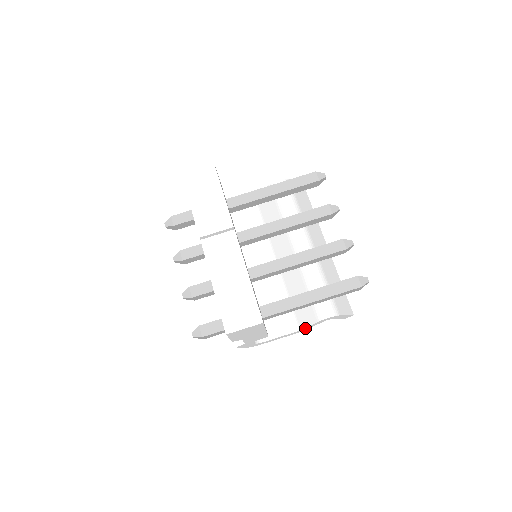
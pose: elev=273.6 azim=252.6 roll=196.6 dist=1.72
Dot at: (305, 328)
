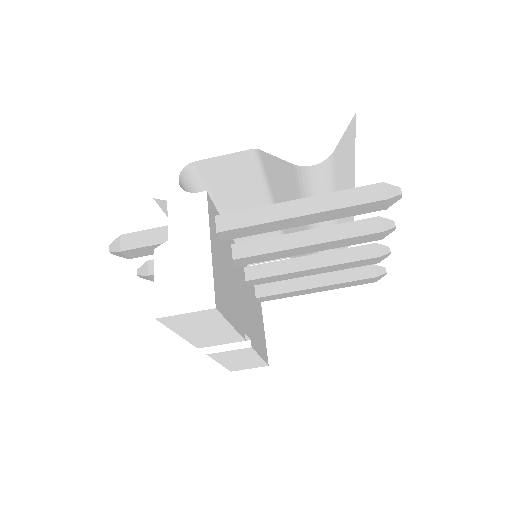
Dot at: occluded
